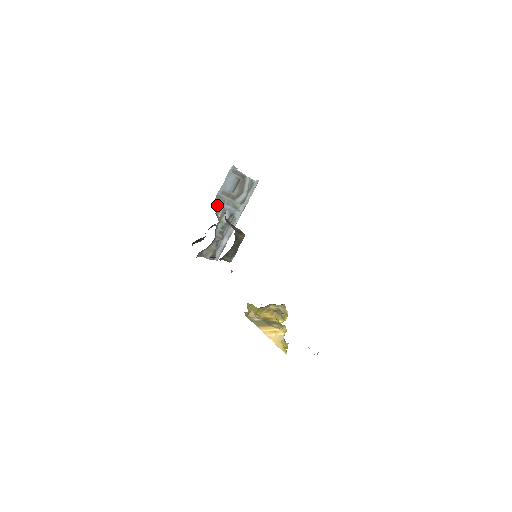
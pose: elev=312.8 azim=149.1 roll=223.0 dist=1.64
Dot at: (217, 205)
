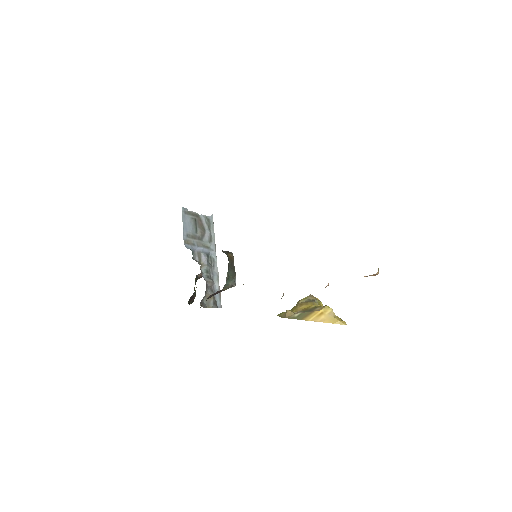
Dot at: occluded
